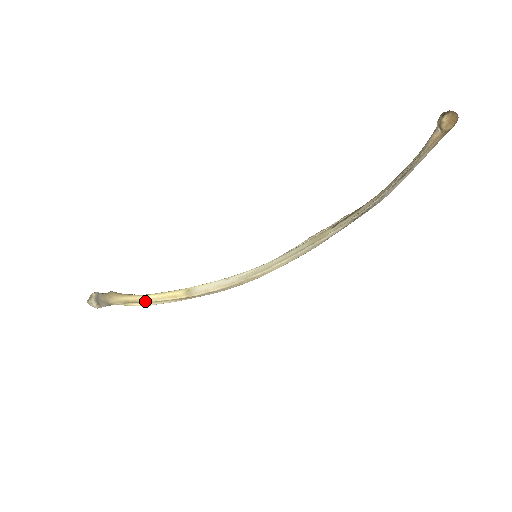
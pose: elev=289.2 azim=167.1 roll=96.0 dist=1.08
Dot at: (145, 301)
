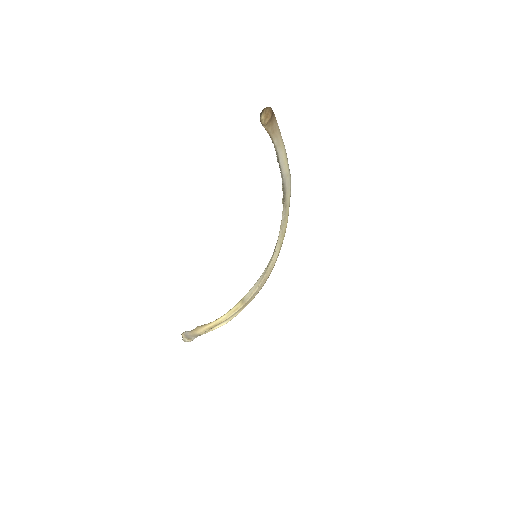
Dot at: (221, 322)
